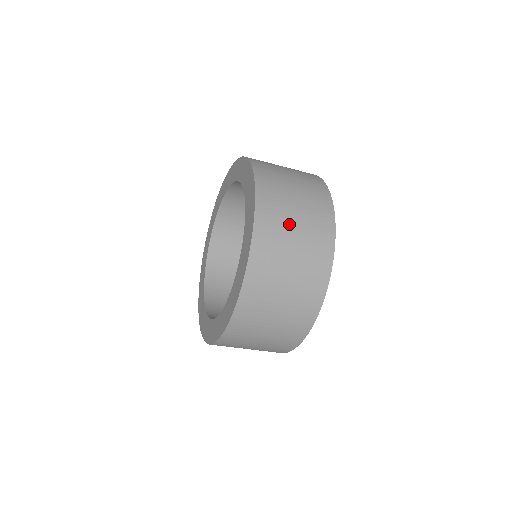
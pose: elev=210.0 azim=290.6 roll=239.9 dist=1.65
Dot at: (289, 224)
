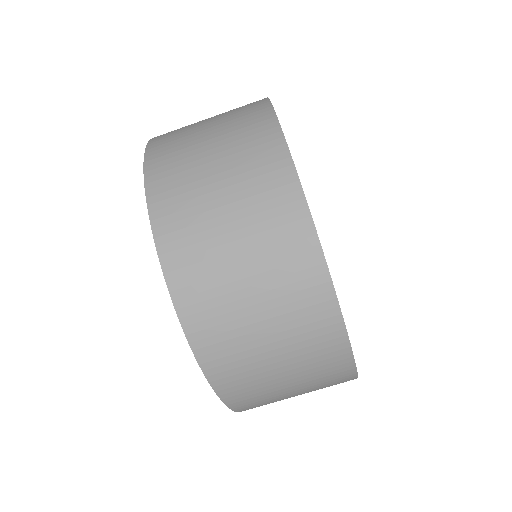
Dot at: occluded
